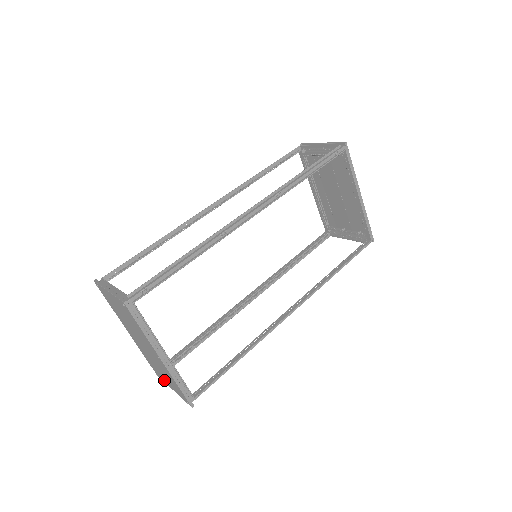
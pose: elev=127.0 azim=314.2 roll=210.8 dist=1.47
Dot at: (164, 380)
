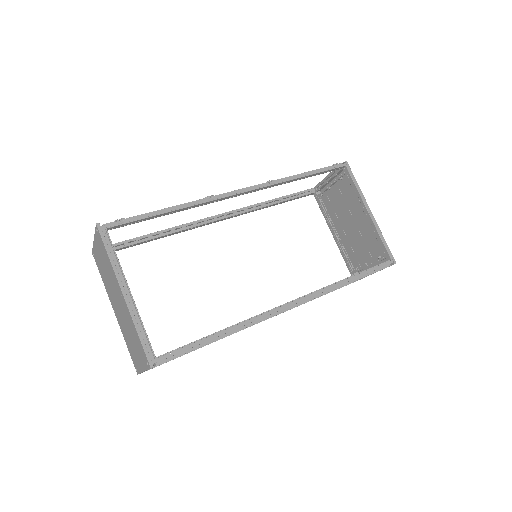
Dot at: (138, 365)
